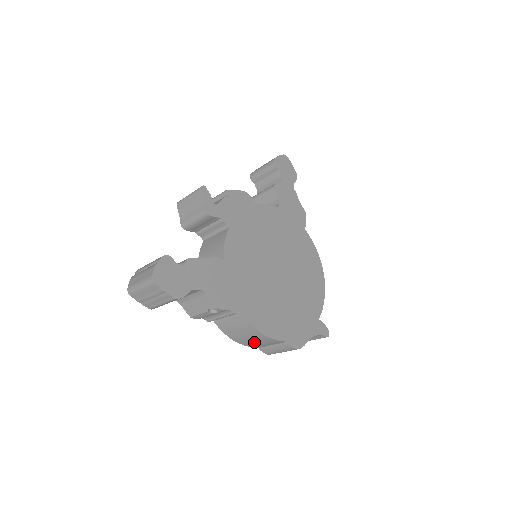
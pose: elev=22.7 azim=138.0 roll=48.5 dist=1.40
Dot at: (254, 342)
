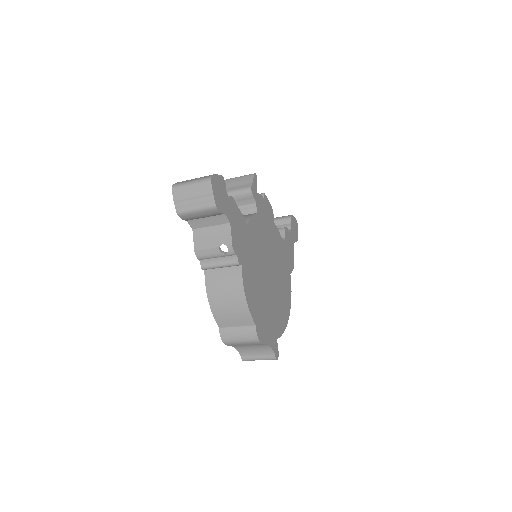
Dot at: (227, 311)
